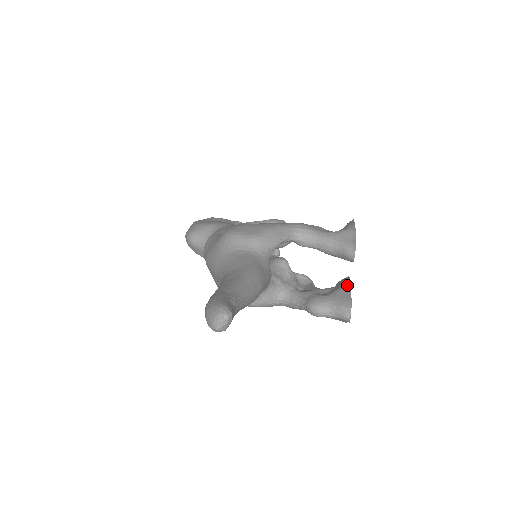
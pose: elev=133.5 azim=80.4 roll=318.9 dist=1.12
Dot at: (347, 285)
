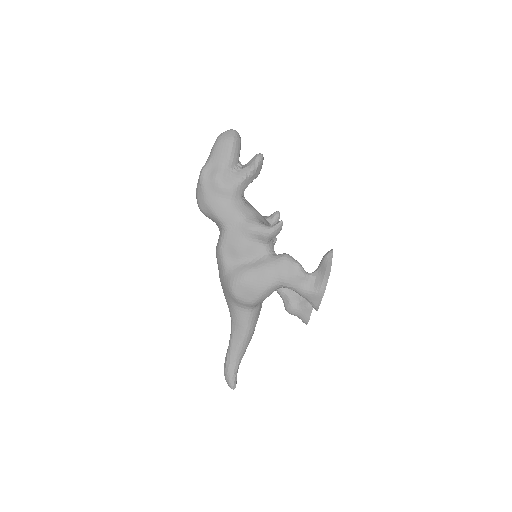
Dot at: occluded
